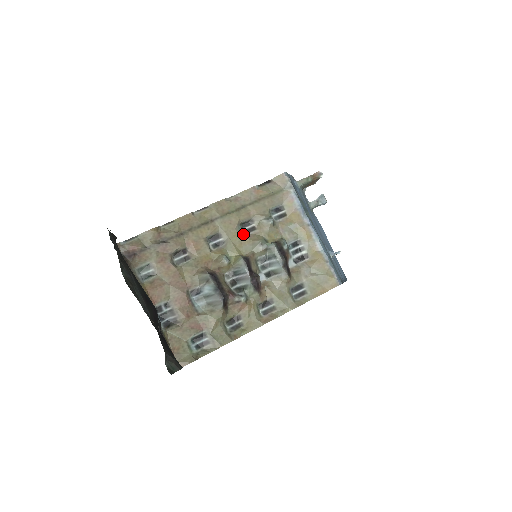
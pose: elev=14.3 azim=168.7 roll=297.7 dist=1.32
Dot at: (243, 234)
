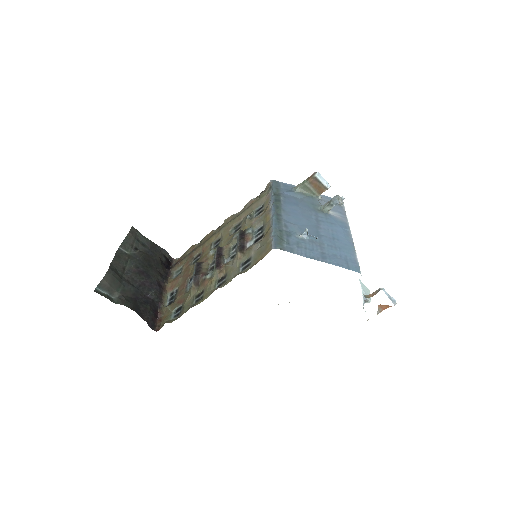
Dot at: (232, 234)
